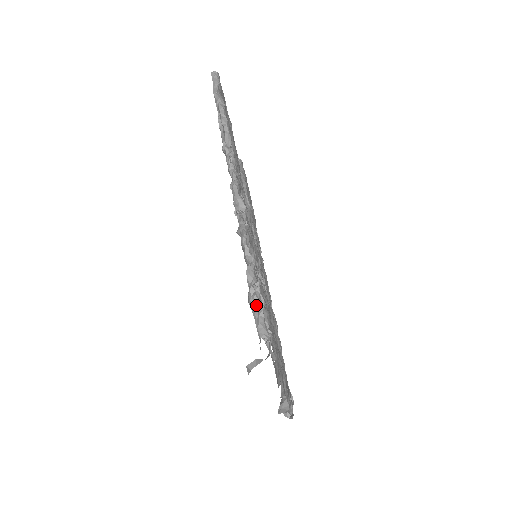
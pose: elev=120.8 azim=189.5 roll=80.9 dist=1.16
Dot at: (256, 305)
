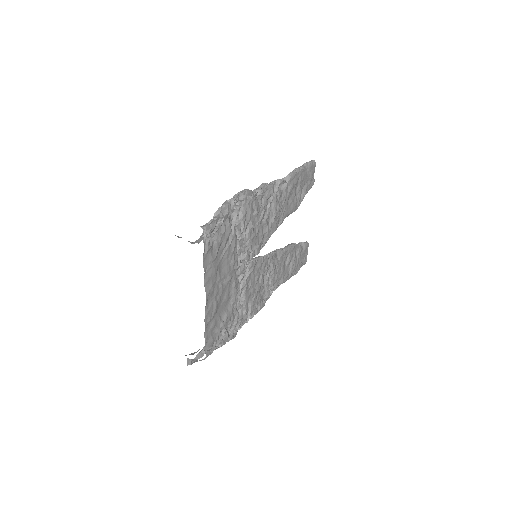
Dot at: occluded
